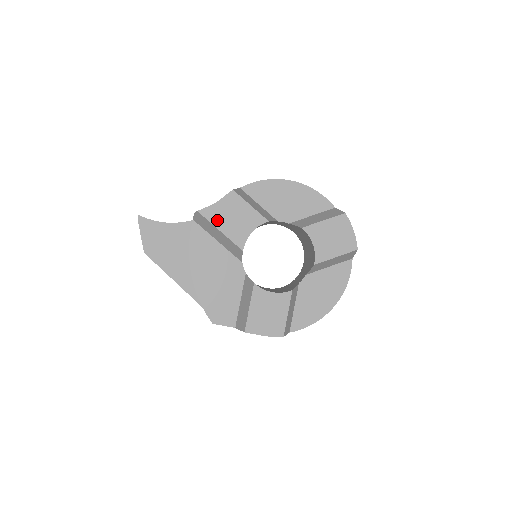
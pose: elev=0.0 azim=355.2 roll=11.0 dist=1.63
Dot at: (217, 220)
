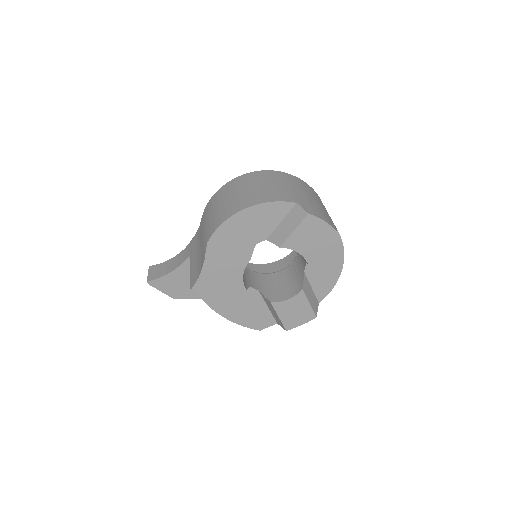
Dot at: (211, 285)
